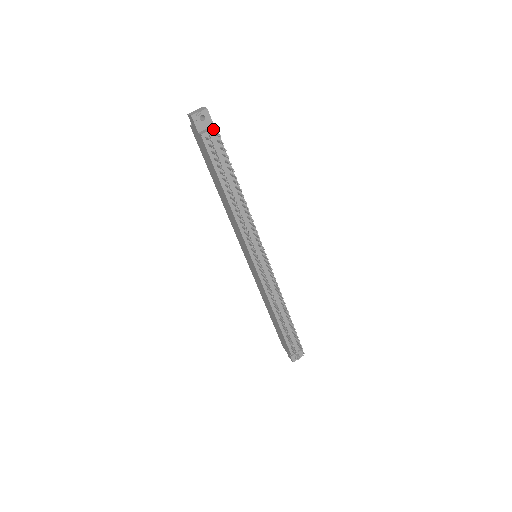
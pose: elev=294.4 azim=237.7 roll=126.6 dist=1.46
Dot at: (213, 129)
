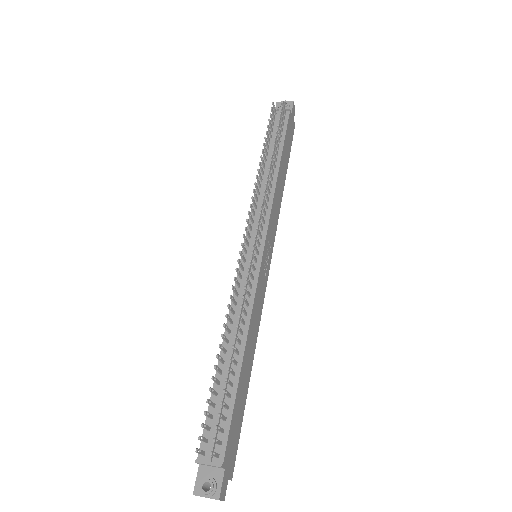
Dot at: (285, 108)
